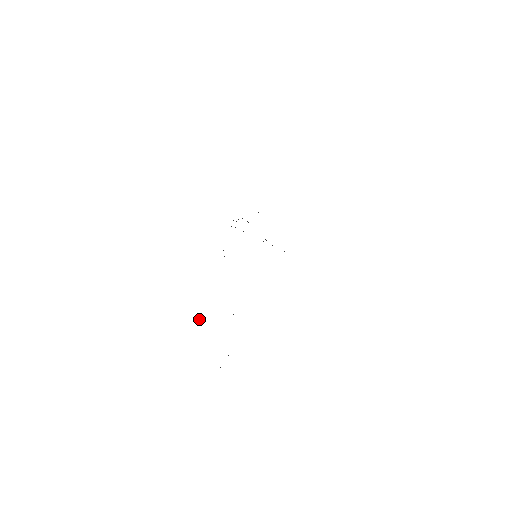
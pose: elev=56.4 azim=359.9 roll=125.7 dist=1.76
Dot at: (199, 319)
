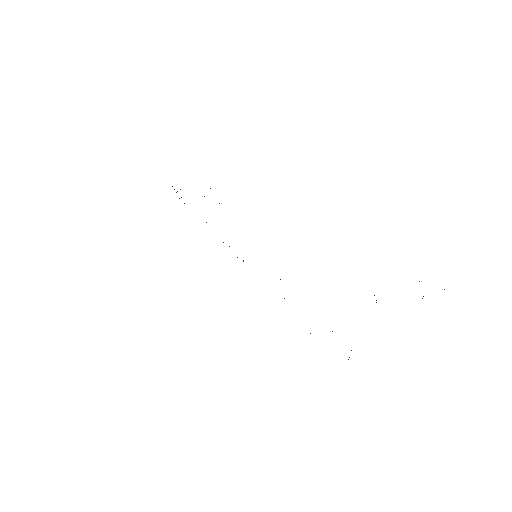
Dot at: occluded
